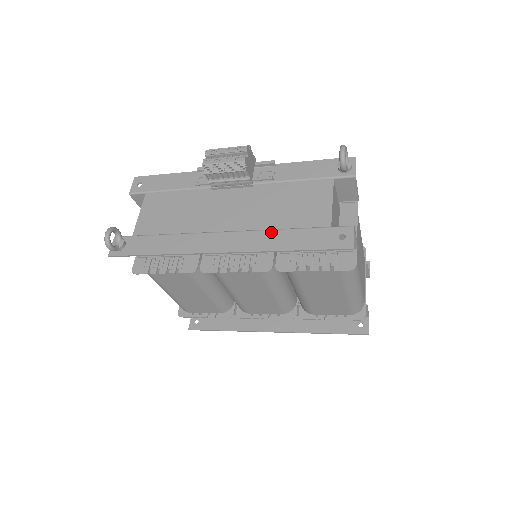
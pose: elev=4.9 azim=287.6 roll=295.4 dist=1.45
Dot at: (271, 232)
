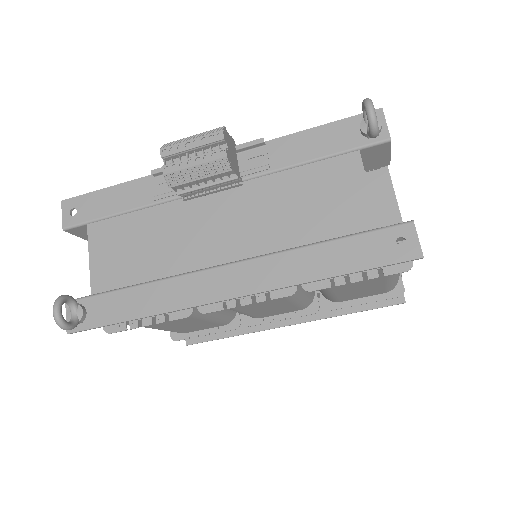
Dot at: (294, 253)
